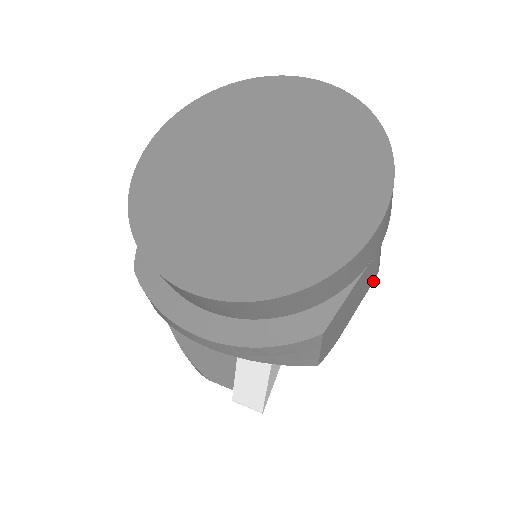
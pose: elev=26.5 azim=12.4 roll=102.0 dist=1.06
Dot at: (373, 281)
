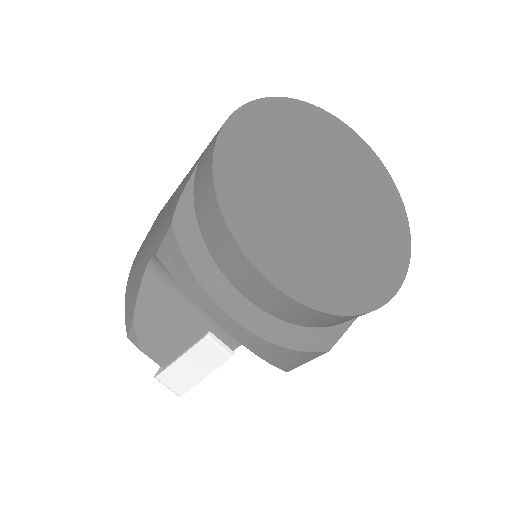
Dot at: occluded
